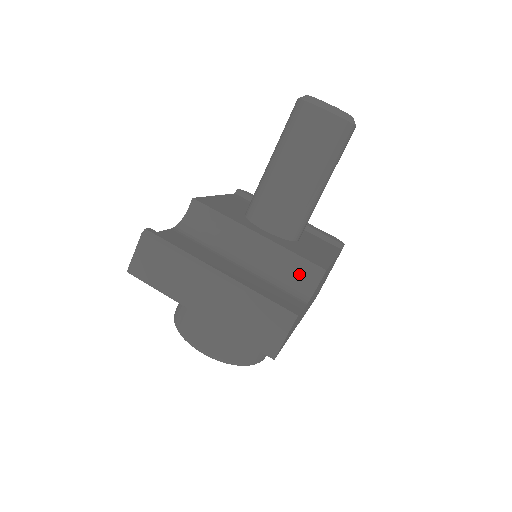
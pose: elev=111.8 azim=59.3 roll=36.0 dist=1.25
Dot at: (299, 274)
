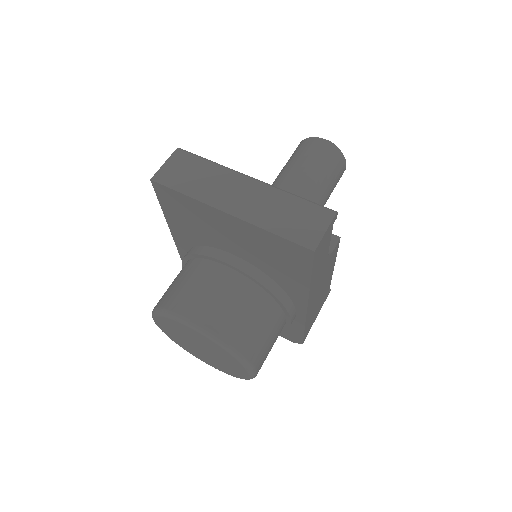
Dot at: occluded
